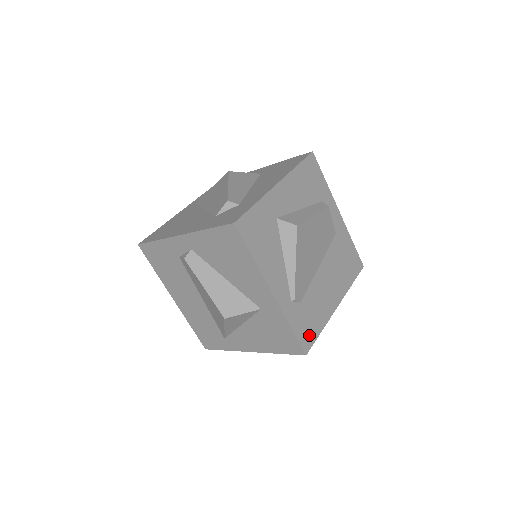
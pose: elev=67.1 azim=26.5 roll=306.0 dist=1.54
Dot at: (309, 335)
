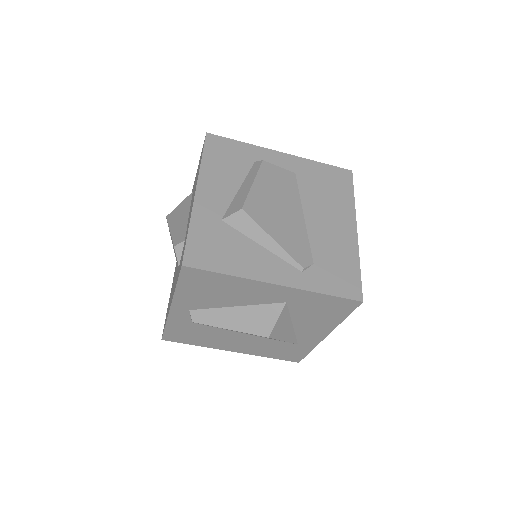
Dot at: (349, 282)
